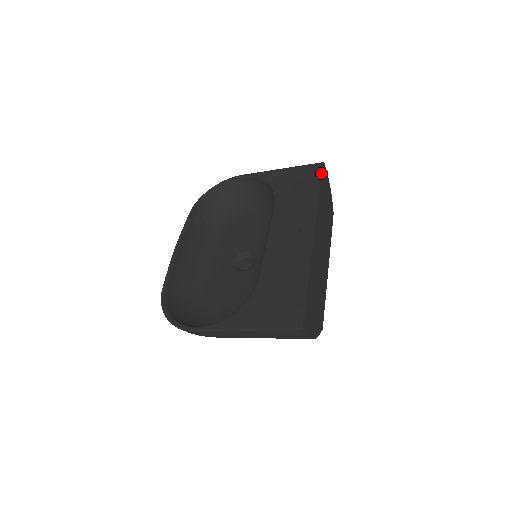
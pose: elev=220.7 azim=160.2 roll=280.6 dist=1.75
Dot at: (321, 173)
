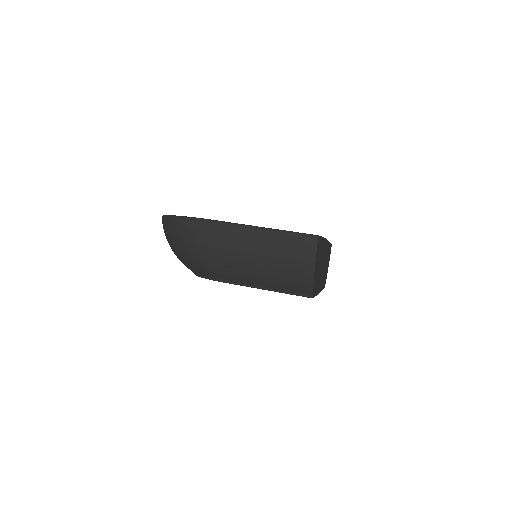
Dot at: occluded
